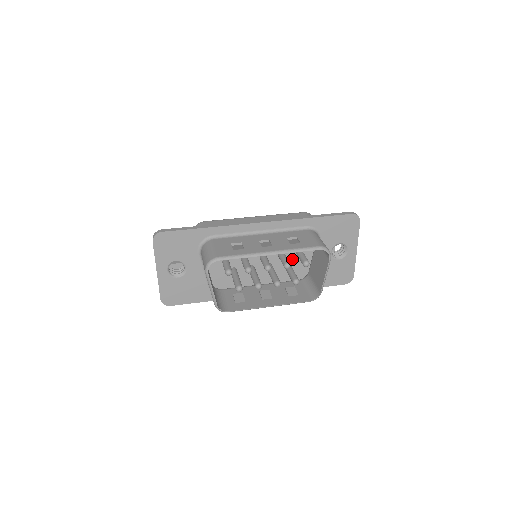
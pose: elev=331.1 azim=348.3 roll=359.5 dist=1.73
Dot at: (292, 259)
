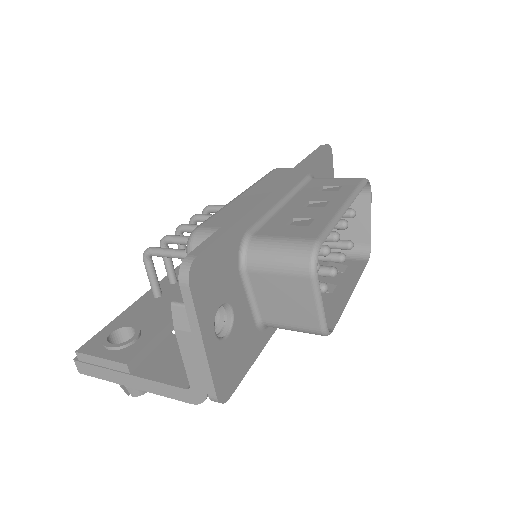
Dot at: occluded
